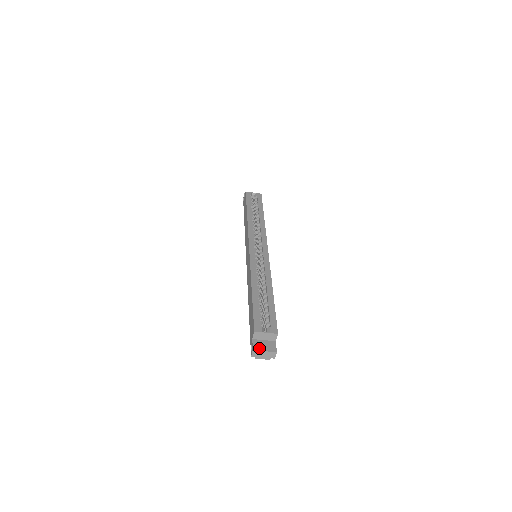
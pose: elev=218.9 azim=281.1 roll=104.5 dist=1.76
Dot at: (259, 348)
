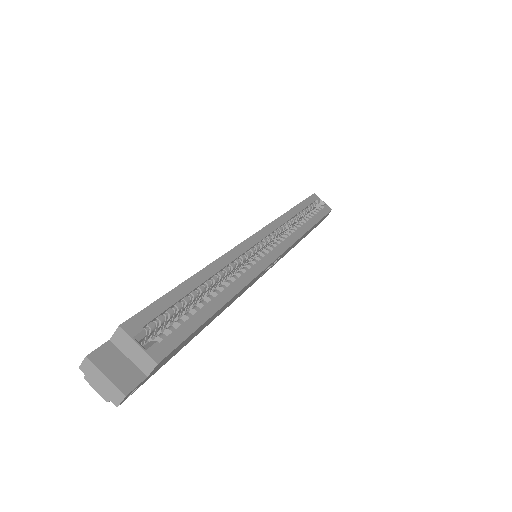
Dot at: (102, 362)
